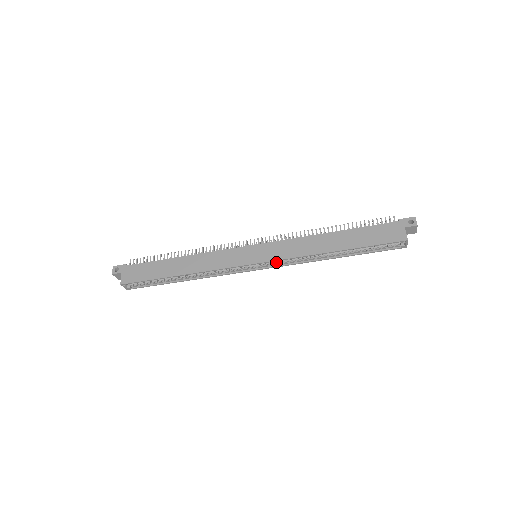
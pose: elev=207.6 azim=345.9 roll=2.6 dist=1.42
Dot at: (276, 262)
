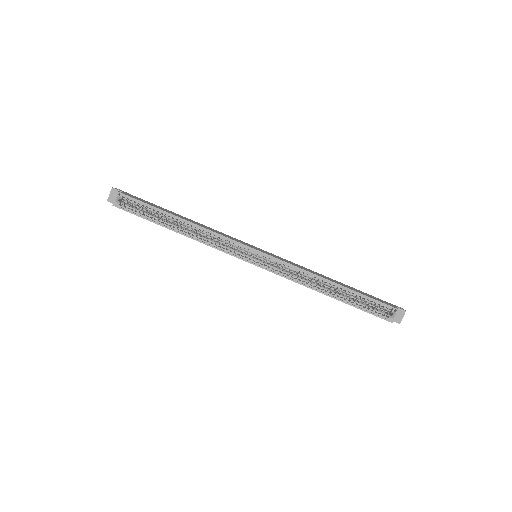
Dot at: (274, 267)
